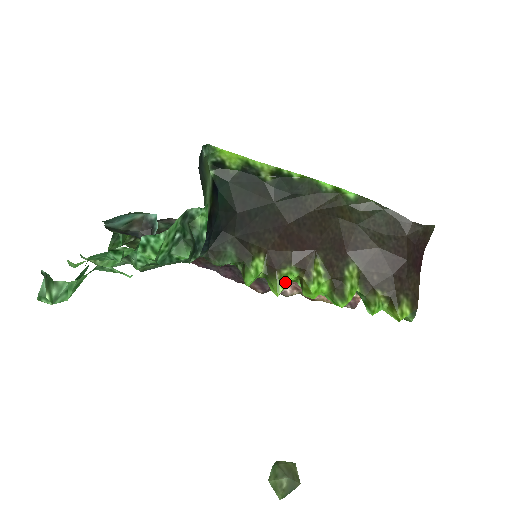
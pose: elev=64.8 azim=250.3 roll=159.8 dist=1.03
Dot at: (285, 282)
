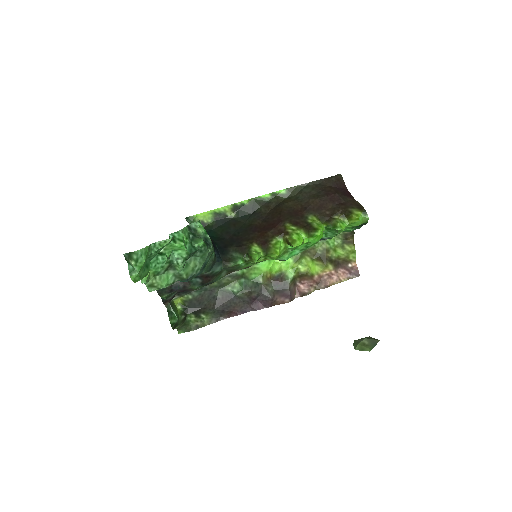
Dot at: (278, 246)
